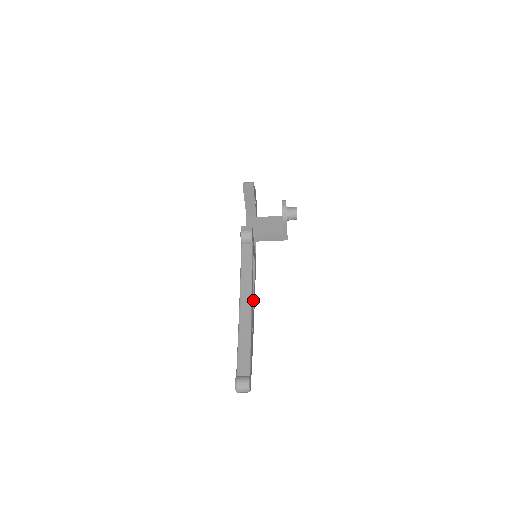
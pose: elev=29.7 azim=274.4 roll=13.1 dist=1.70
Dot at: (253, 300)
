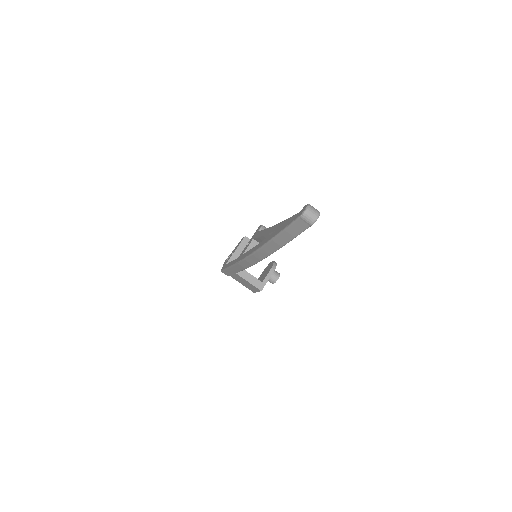
Dot at: occluded
